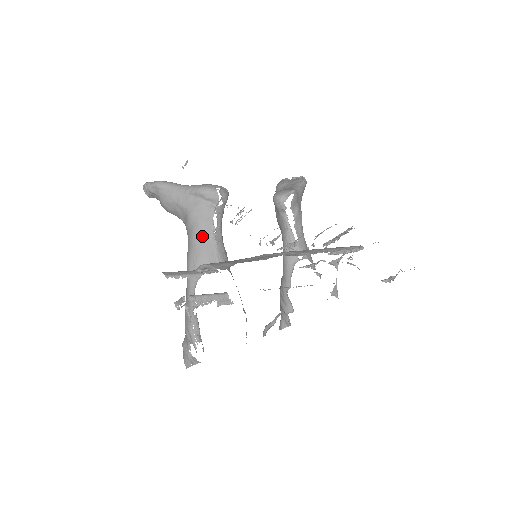
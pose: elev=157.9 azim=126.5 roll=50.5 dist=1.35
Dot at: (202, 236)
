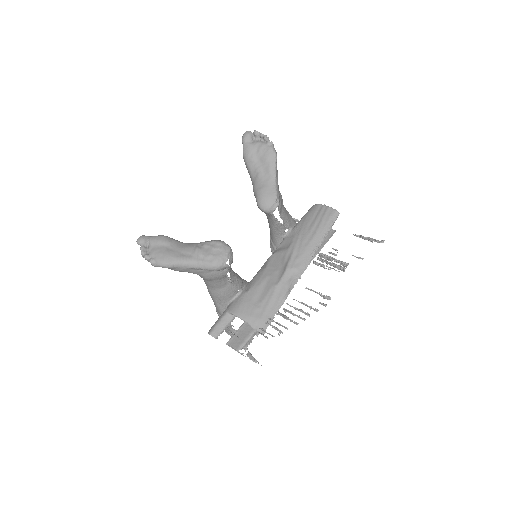
Dot at: (221, 286)
